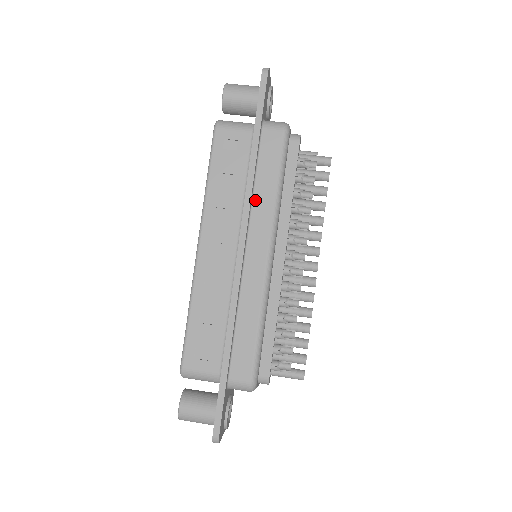
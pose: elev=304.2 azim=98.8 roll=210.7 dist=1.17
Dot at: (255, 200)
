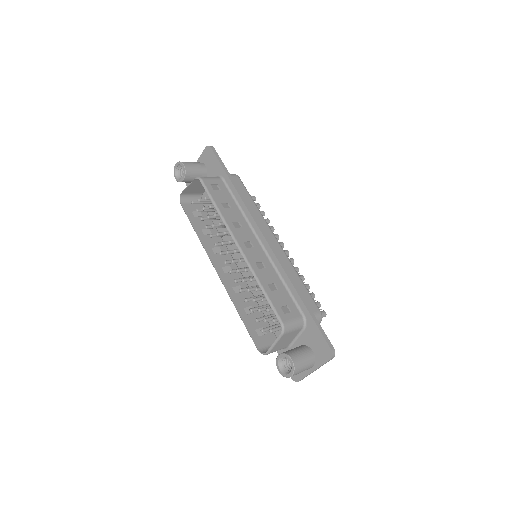
Dot at: occluded
